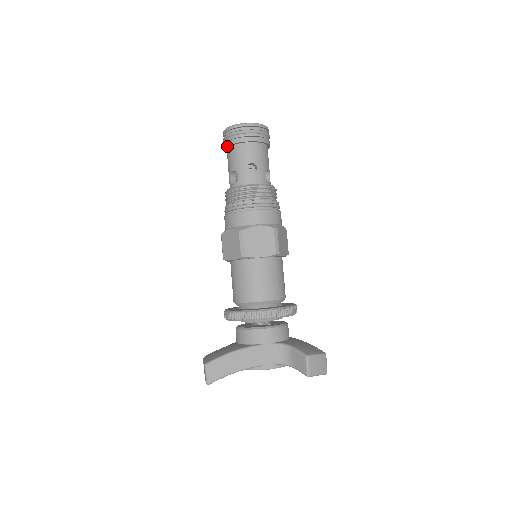
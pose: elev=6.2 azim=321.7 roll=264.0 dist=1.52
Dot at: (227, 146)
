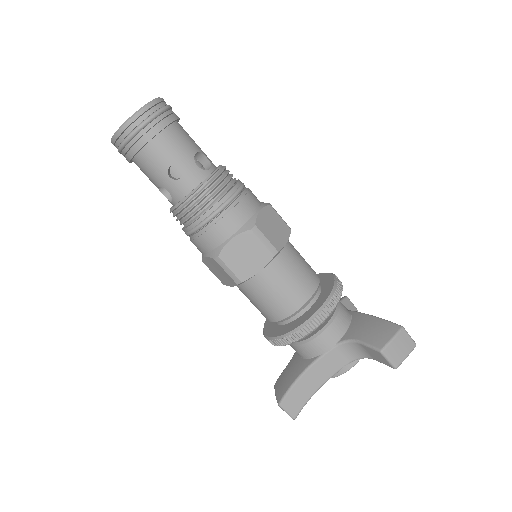
Dot at: (129, 161)
